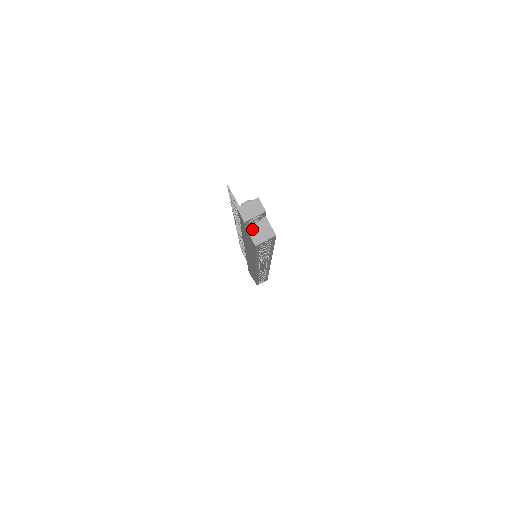
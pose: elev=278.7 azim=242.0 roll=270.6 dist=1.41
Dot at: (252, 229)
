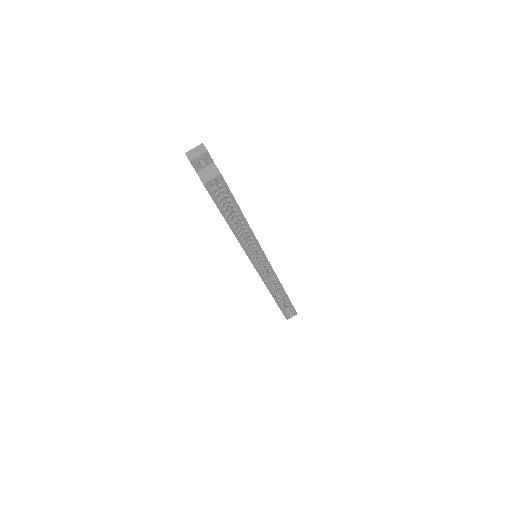
Dot at: (202, 173)
